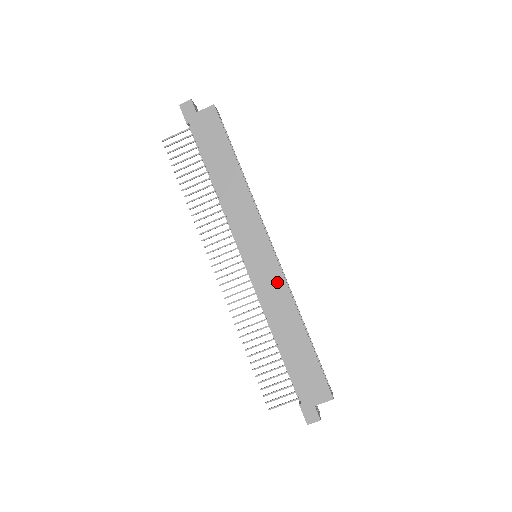
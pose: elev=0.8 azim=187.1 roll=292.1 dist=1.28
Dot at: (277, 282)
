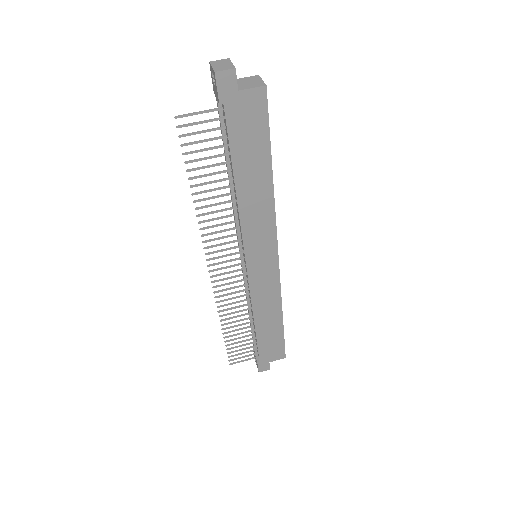
Dot at: (272, 284)
